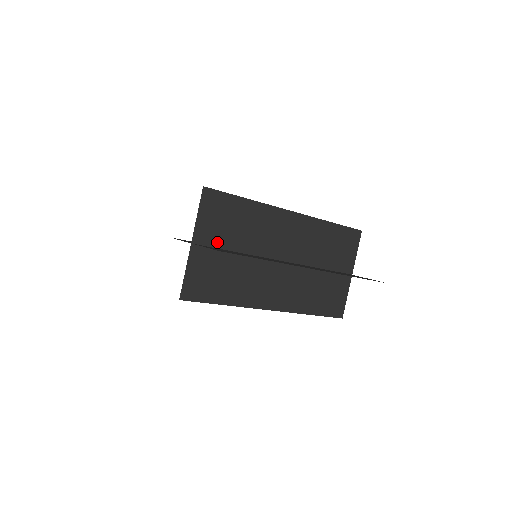
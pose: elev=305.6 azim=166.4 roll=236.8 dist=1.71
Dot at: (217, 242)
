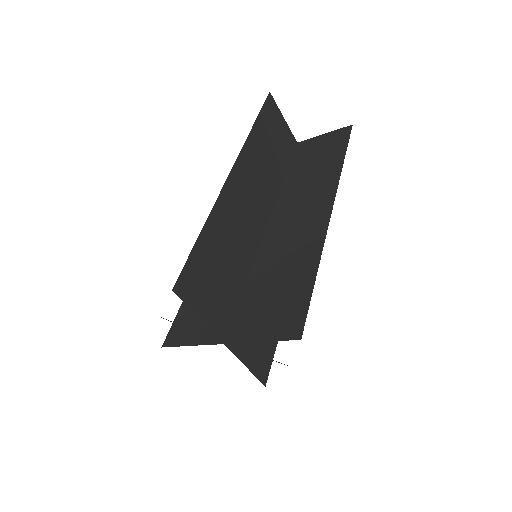
Dot at: (231, 304)
